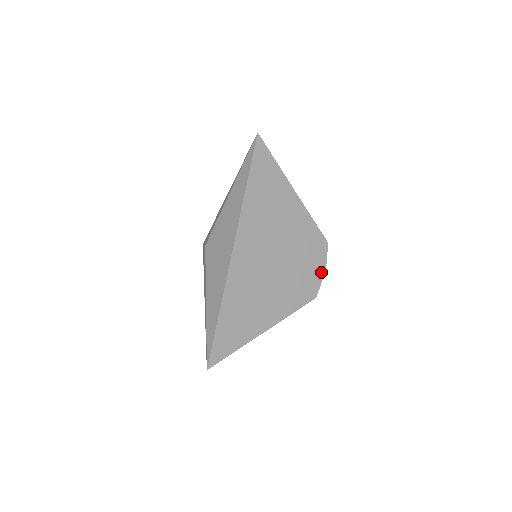
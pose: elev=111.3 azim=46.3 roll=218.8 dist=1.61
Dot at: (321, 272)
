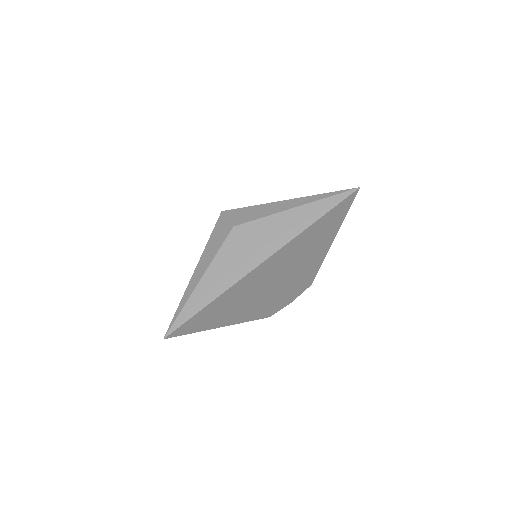
Dot at: (289, 302)
